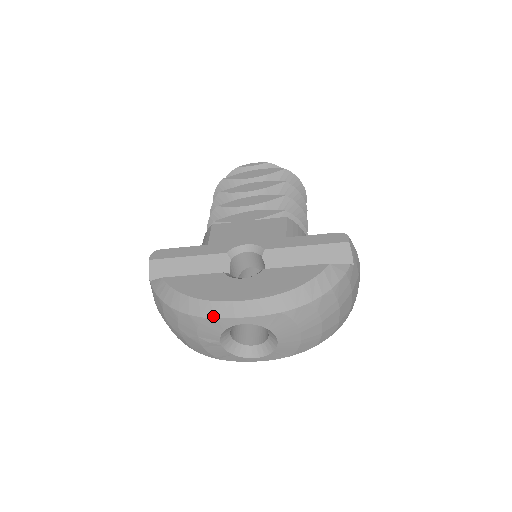
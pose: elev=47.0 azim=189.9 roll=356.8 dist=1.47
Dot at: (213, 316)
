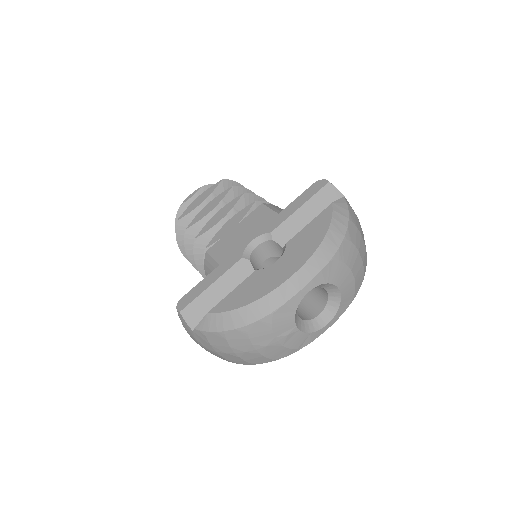
Dot at: (280, 304)
